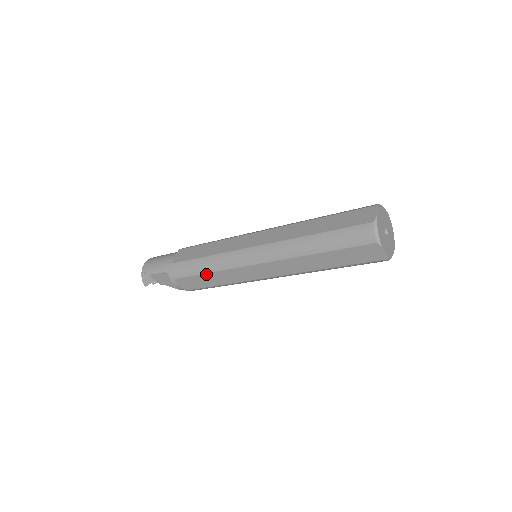
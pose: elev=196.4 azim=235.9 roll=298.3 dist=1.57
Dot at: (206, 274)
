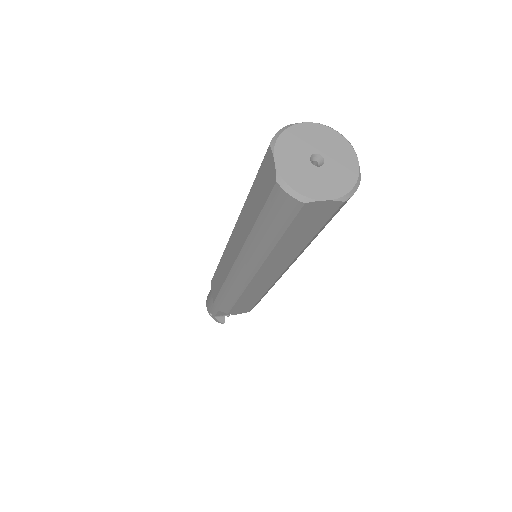
Dot at: (237, 302)
